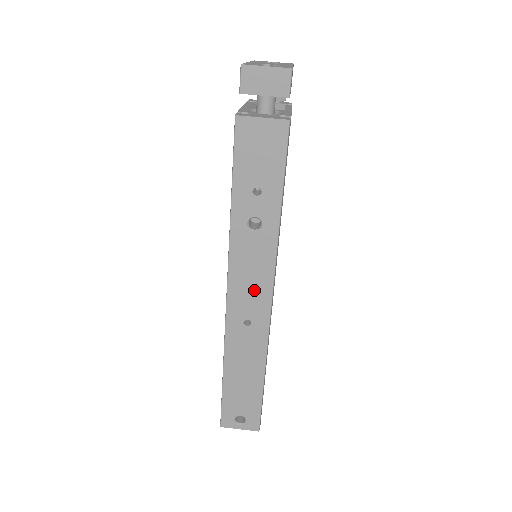
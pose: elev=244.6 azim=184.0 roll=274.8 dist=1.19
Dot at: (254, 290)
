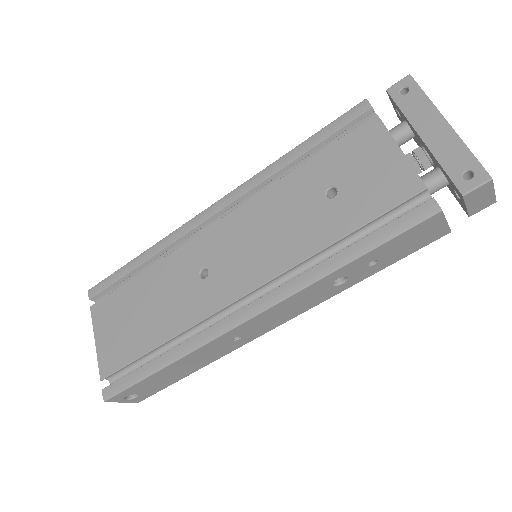
Dot at: (274, 320)
